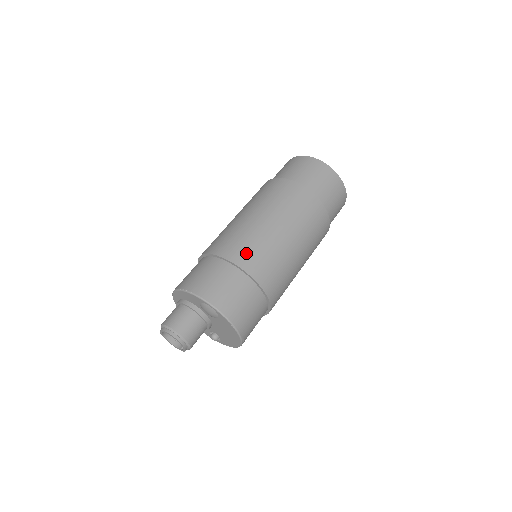
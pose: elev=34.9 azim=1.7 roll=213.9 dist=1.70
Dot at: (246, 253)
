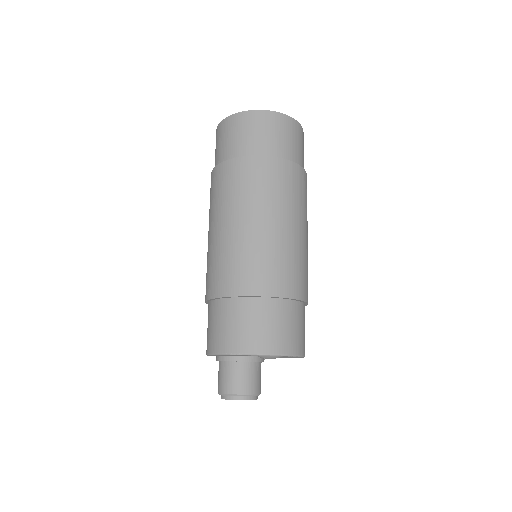
Dot at: (273, 277)
